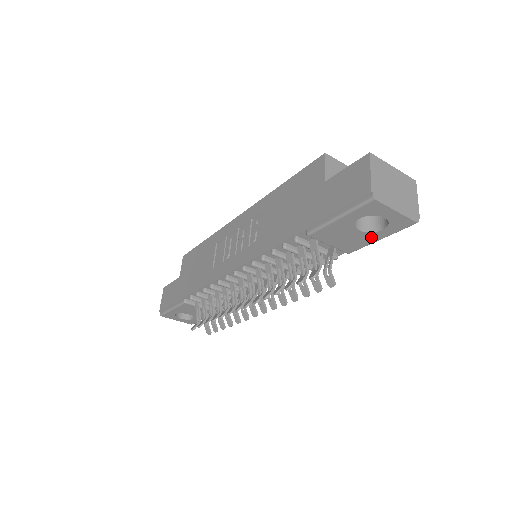
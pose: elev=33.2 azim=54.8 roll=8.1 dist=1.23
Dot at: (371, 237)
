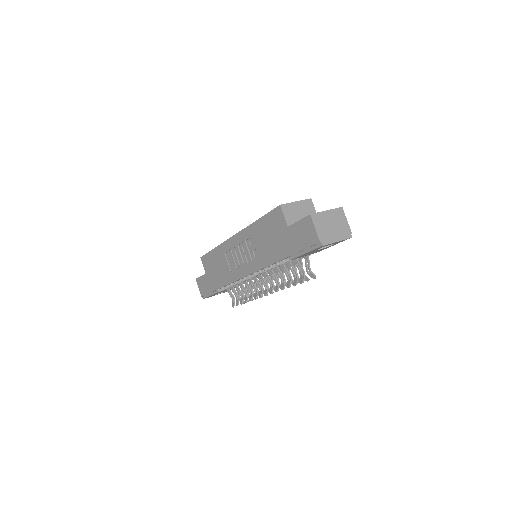
Dot at: (327, 247)
